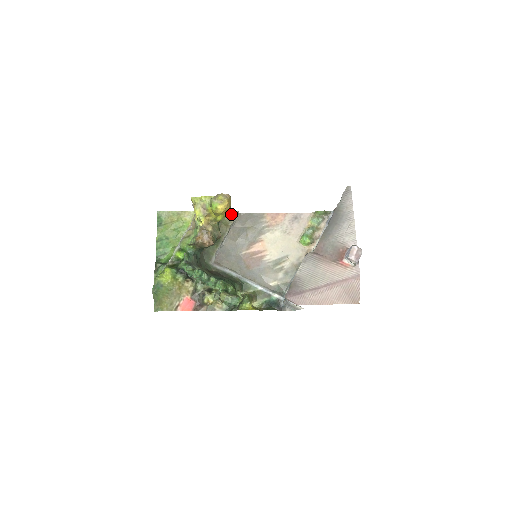
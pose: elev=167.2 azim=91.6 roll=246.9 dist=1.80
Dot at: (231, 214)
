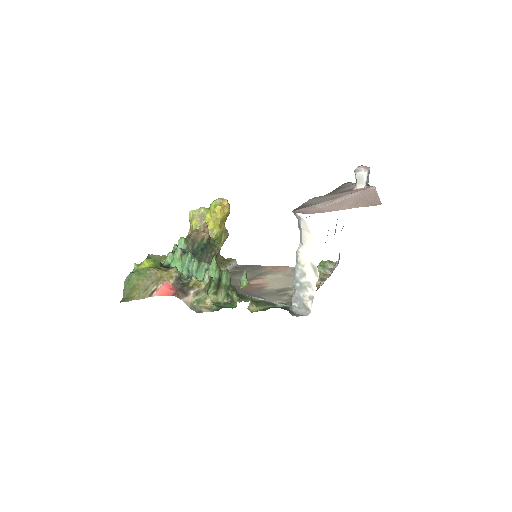
Dot at: (228, 260)
